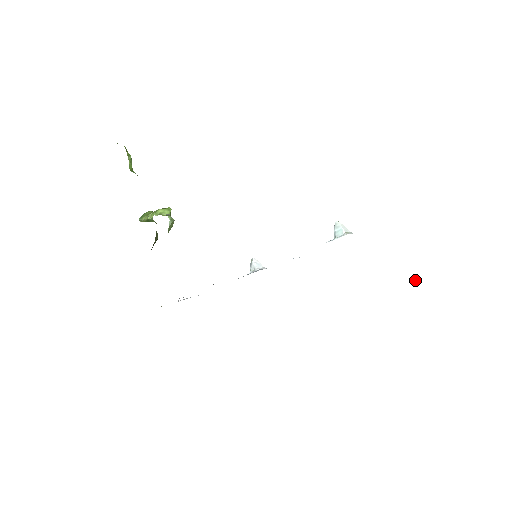
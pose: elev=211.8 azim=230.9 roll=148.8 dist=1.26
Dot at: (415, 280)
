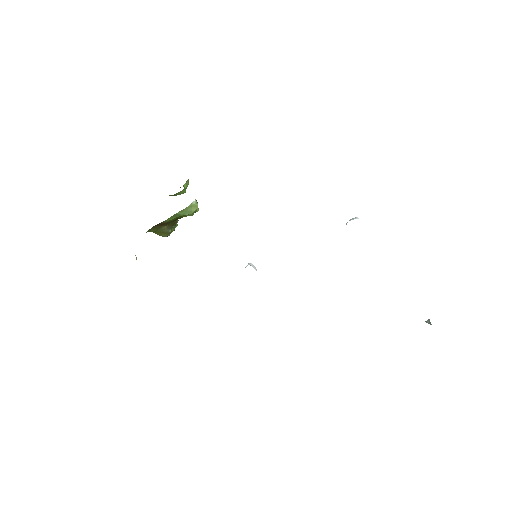
Dot at: (427, 322)
